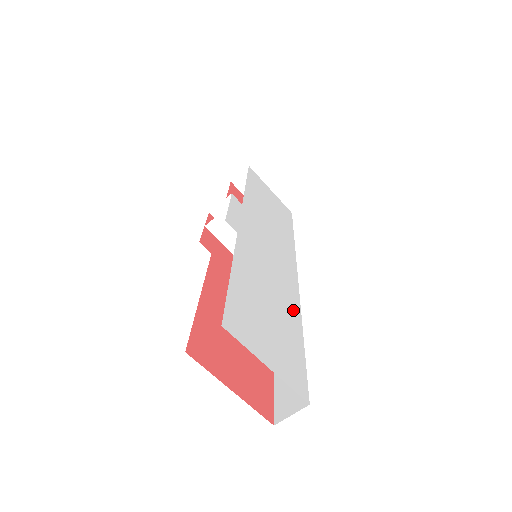
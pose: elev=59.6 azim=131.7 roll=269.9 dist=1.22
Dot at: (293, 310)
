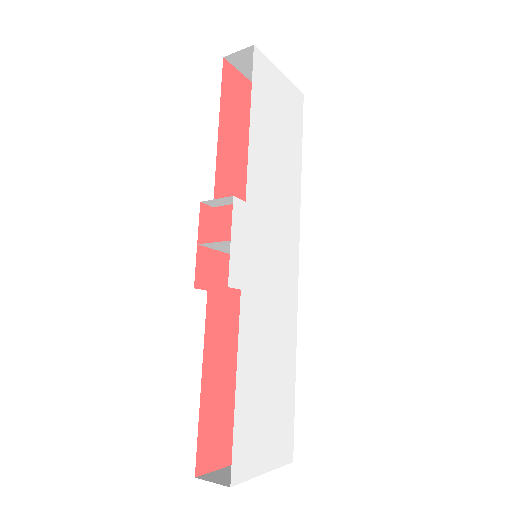
Dot at: (290, 342)
